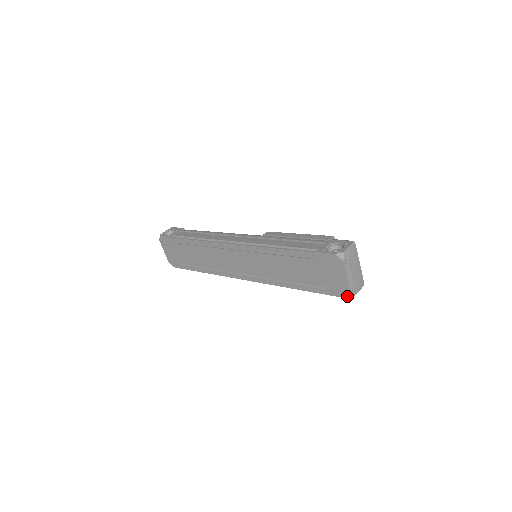
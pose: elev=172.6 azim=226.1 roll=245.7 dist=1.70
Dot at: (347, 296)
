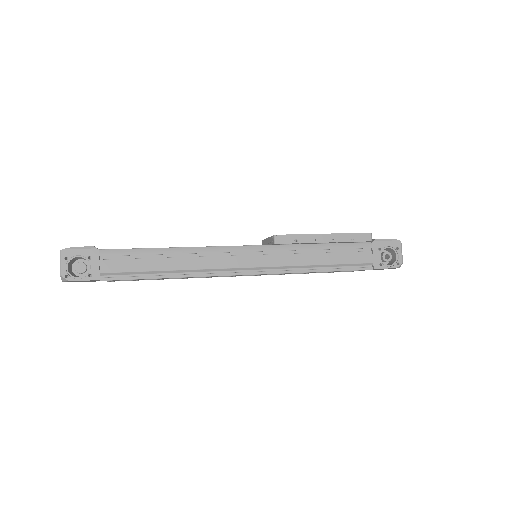
Dot at: occluded
